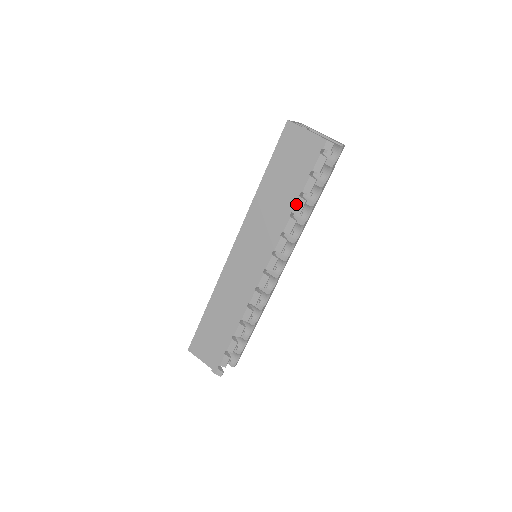
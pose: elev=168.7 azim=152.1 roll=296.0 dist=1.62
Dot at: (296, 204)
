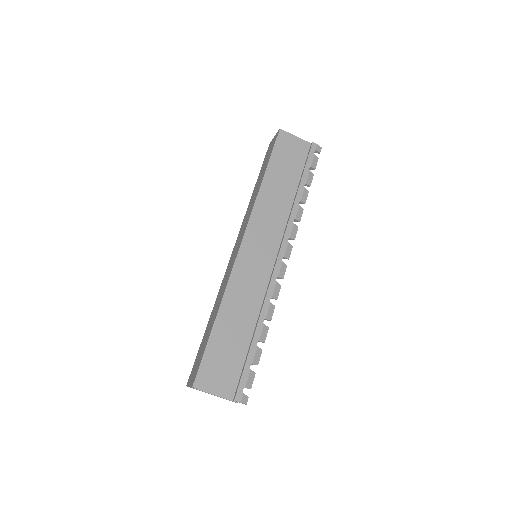
Dot at: (302, 194)
